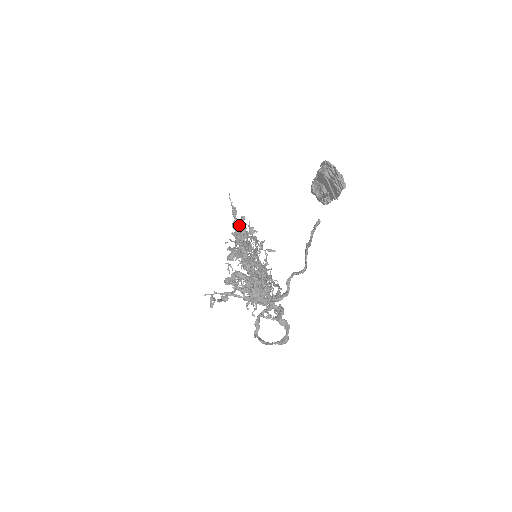
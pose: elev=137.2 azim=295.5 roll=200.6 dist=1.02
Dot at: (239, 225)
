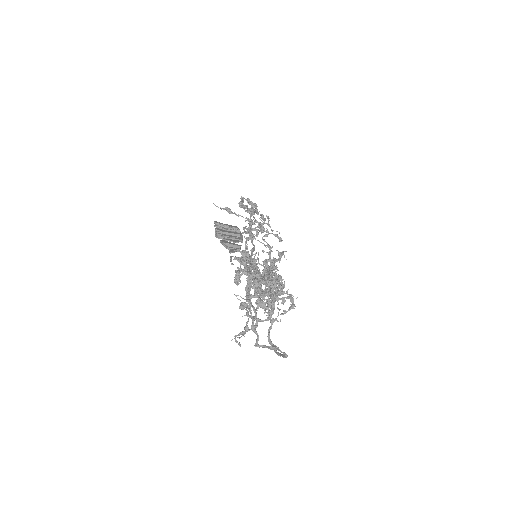
Dot at: (240, 215)
